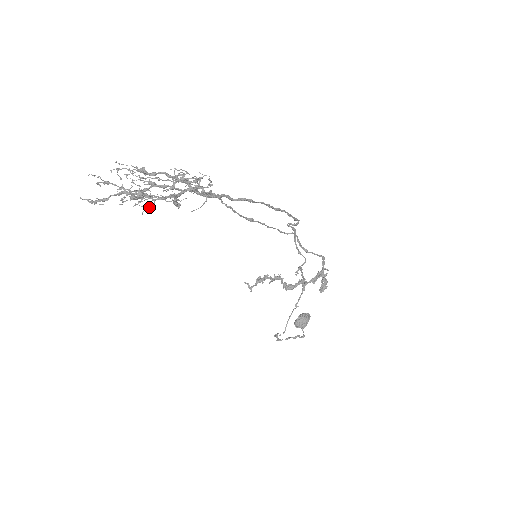
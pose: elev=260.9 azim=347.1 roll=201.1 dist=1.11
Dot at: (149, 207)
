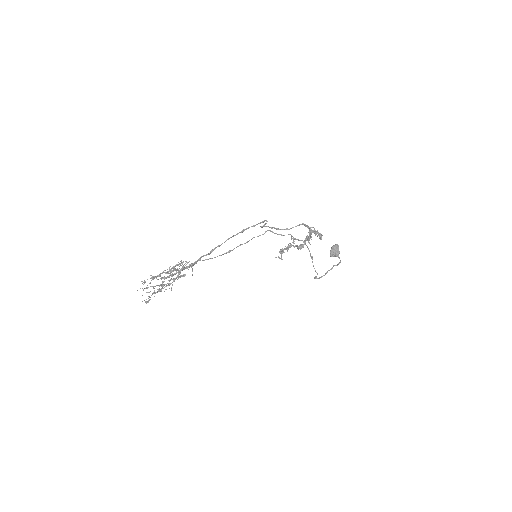
Dot at: occluded
